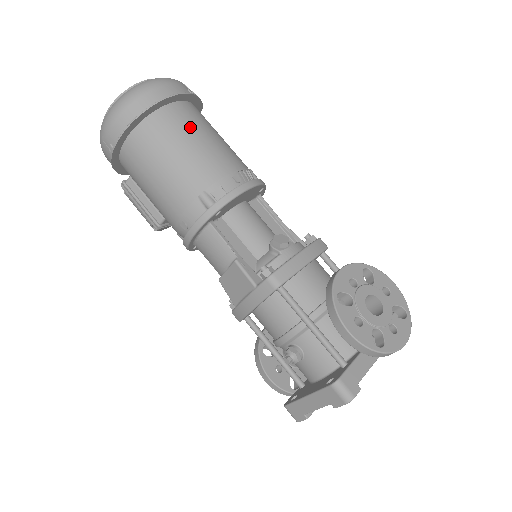
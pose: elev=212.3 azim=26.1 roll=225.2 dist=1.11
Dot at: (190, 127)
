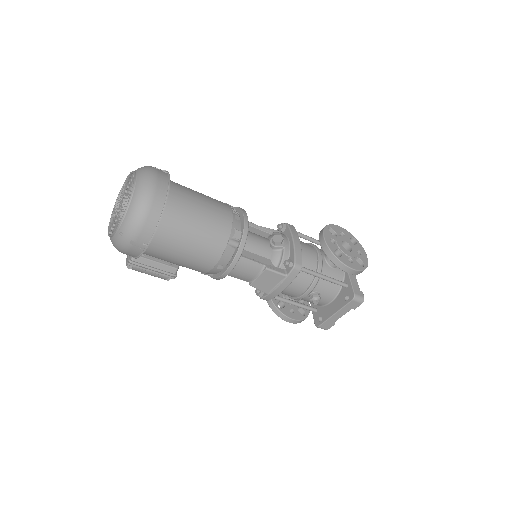
Dot at: (191, 200)
